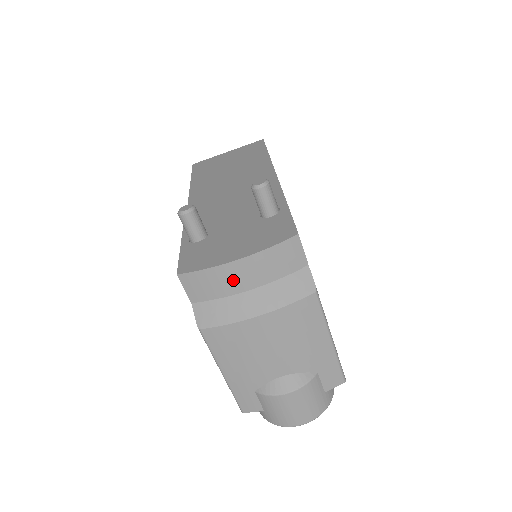
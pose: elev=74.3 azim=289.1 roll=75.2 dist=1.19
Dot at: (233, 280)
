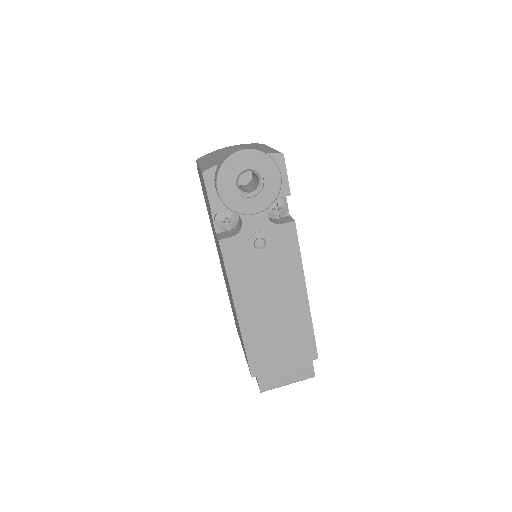
Dot at: occluded
